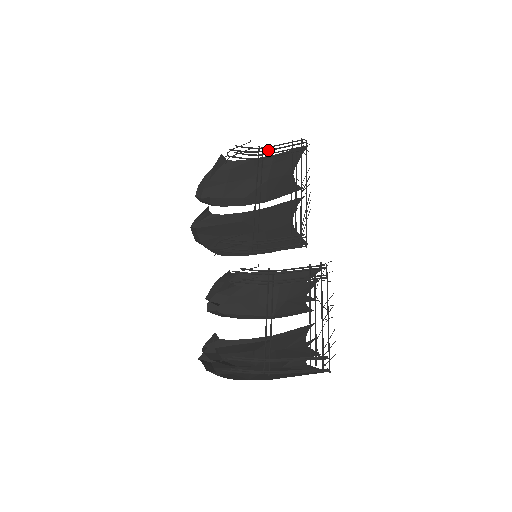
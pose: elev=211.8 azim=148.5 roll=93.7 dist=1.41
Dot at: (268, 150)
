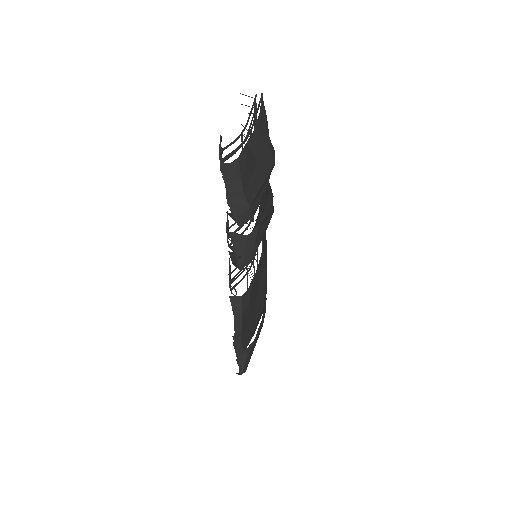
Dot at: occluded
